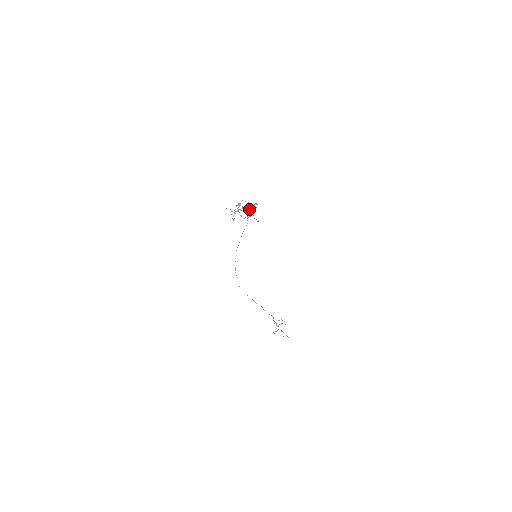
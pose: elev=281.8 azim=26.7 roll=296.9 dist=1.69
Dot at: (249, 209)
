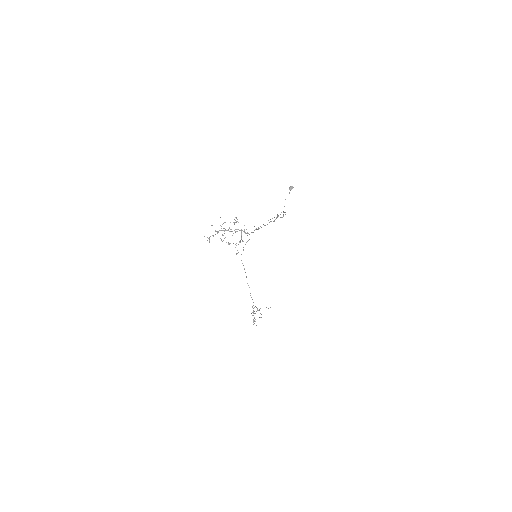
Dot at: (244, 232)
